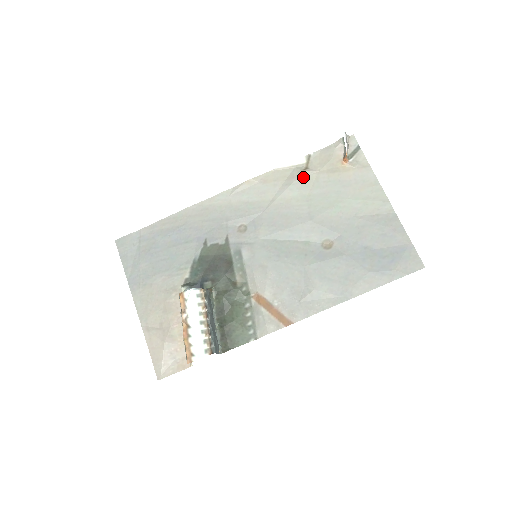
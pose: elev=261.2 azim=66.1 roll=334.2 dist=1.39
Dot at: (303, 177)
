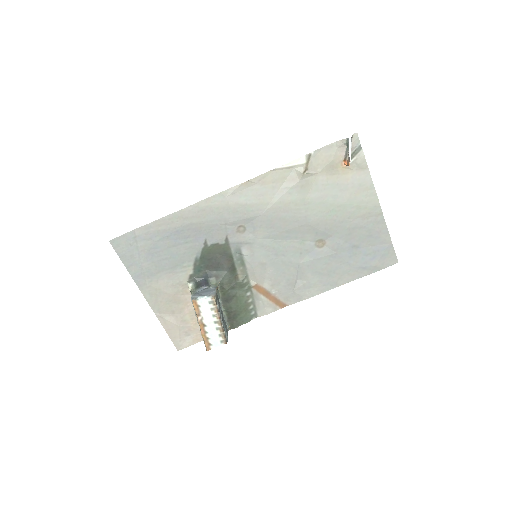
Dot at: (302, 180)
